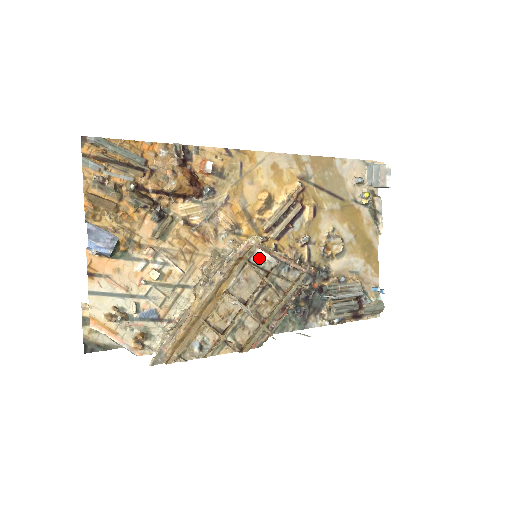
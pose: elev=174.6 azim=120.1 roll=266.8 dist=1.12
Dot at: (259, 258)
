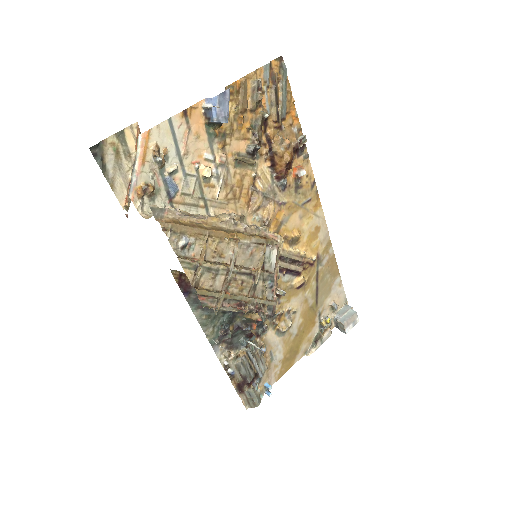
Dot at: (271, 254)
